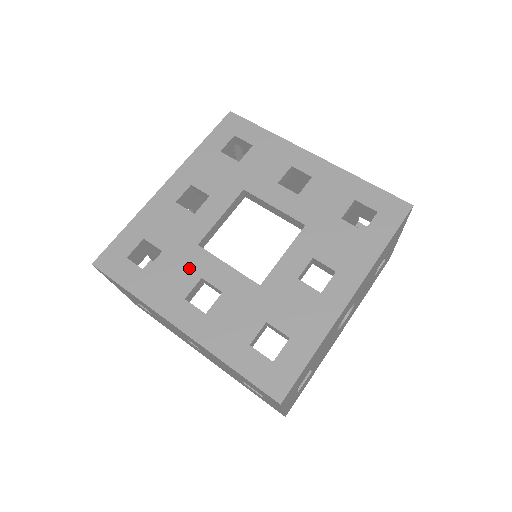
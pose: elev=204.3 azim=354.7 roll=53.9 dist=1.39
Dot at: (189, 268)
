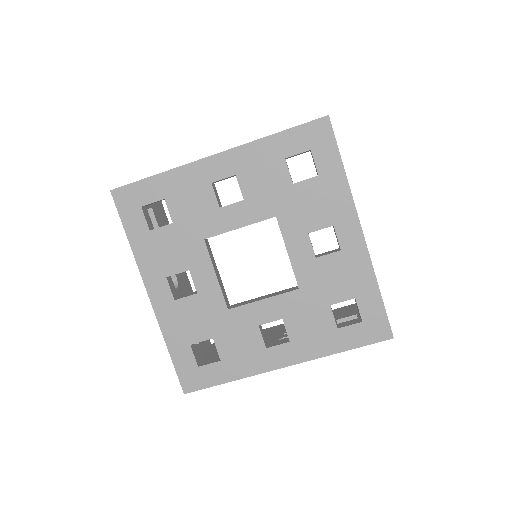
Dot at: (243, 329)
